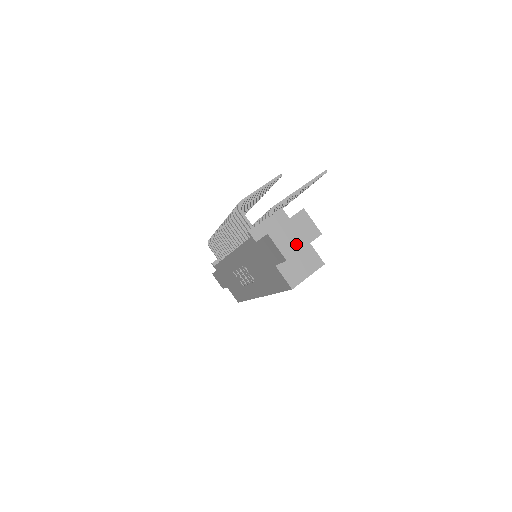
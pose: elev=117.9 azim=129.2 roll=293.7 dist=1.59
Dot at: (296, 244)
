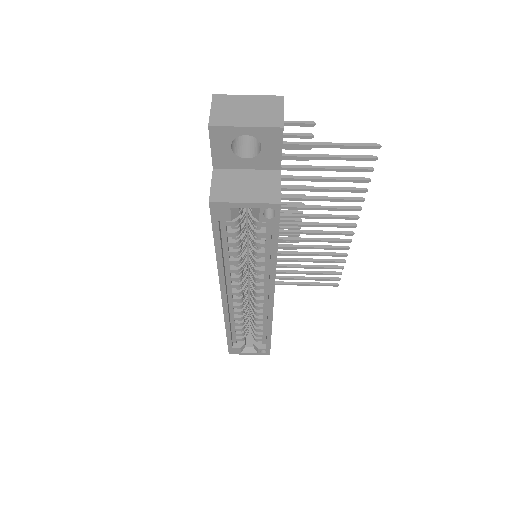
Dot at: (238, 119)
